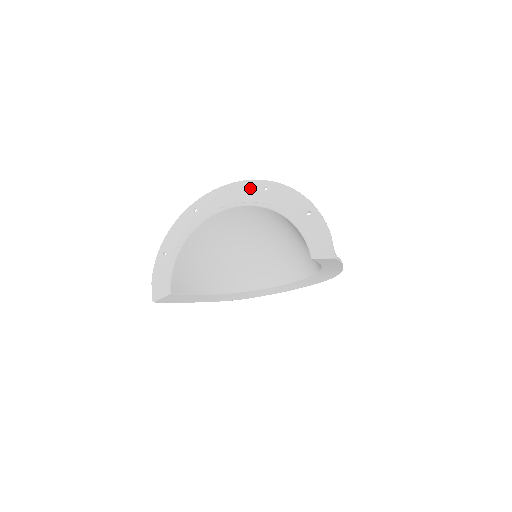
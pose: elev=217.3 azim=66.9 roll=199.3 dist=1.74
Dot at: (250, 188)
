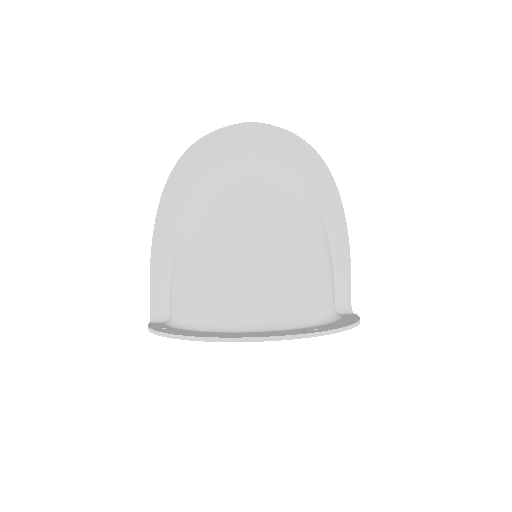
Dot at: occluded
